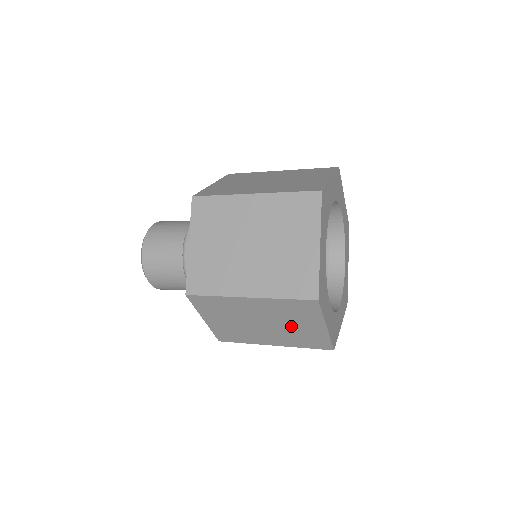
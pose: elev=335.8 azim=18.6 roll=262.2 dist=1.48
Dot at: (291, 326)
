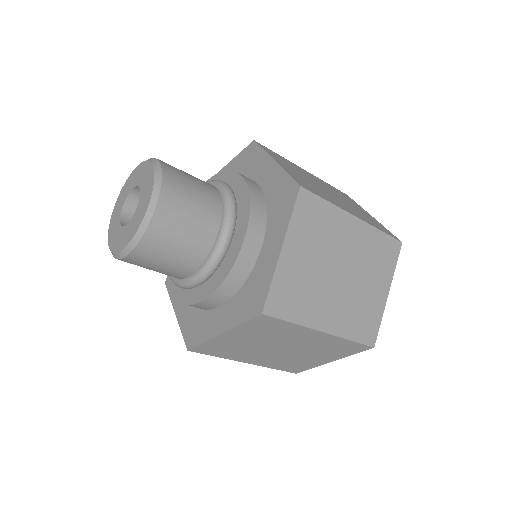
Dot at: occluded
